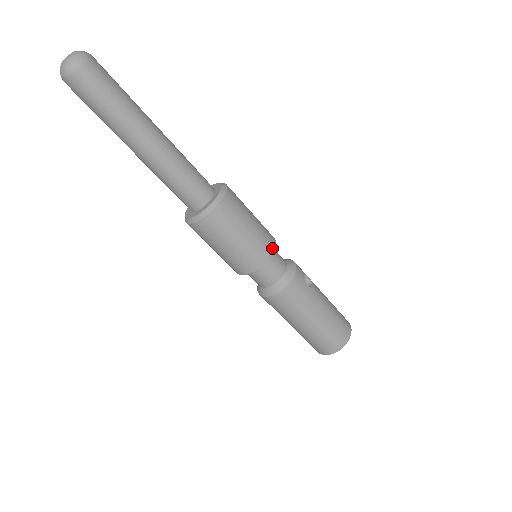
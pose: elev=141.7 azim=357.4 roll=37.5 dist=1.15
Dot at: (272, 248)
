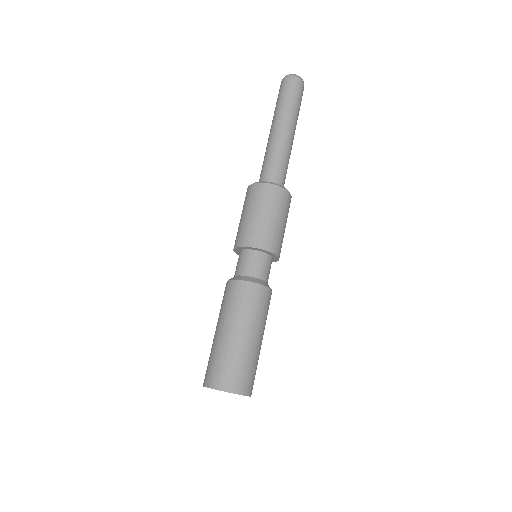
Dot at: occluded
